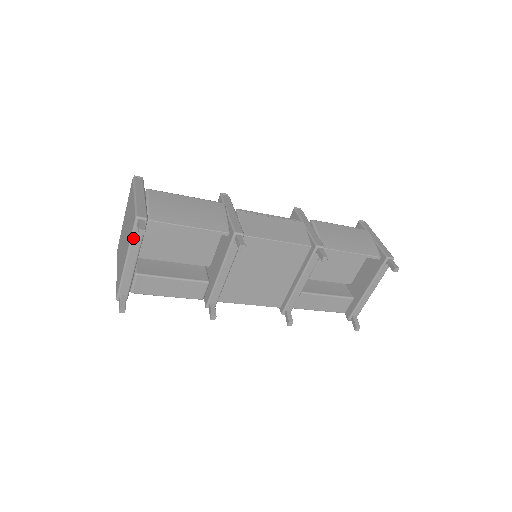
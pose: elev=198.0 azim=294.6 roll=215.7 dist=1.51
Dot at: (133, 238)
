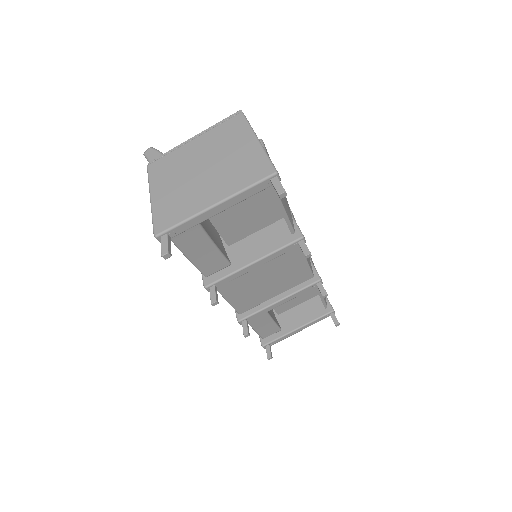
Dot at: (250, 189)
